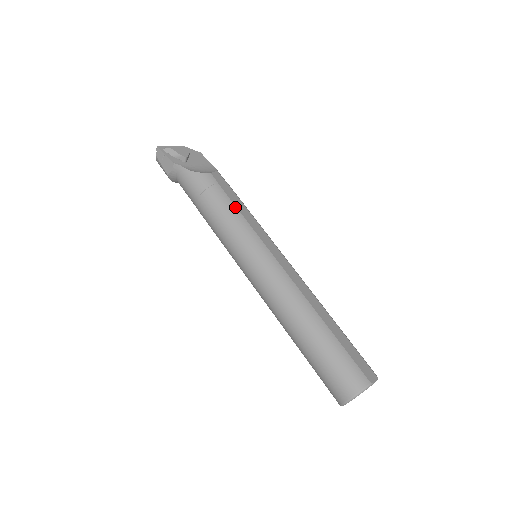
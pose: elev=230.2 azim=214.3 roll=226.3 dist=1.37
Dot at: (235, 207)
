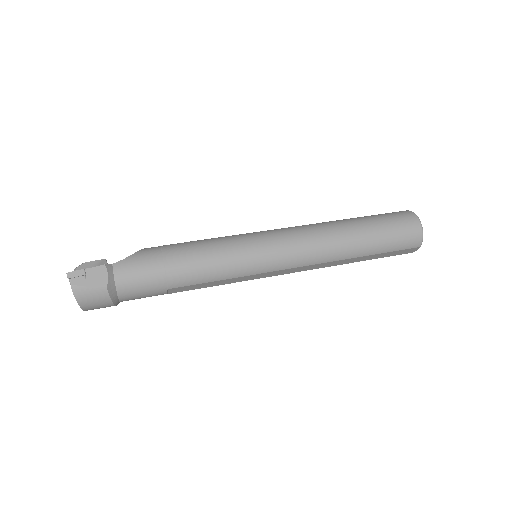
Dot at: (199, 240)
